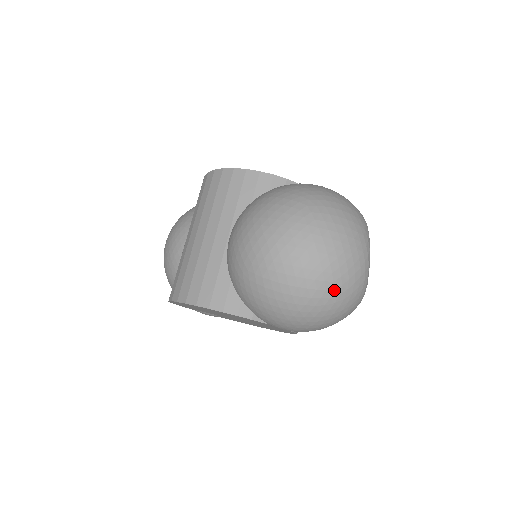
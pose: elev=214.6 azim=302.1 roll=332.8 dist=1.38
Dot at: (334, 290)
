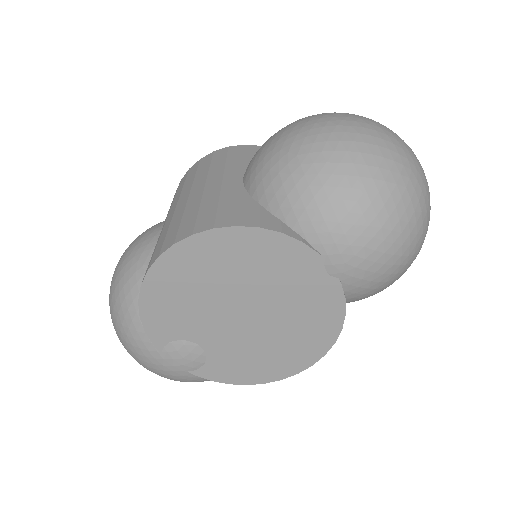
Dot at: (411, 170)
